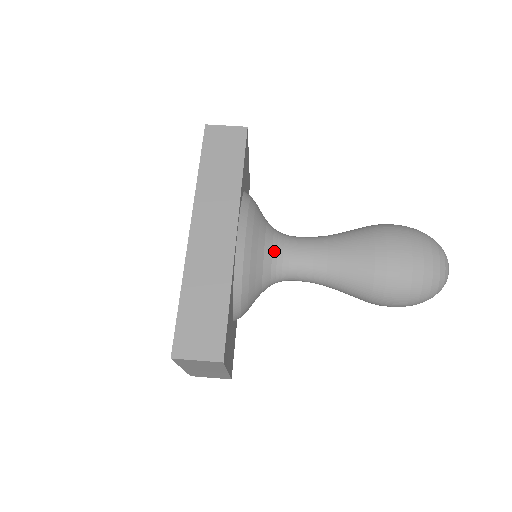
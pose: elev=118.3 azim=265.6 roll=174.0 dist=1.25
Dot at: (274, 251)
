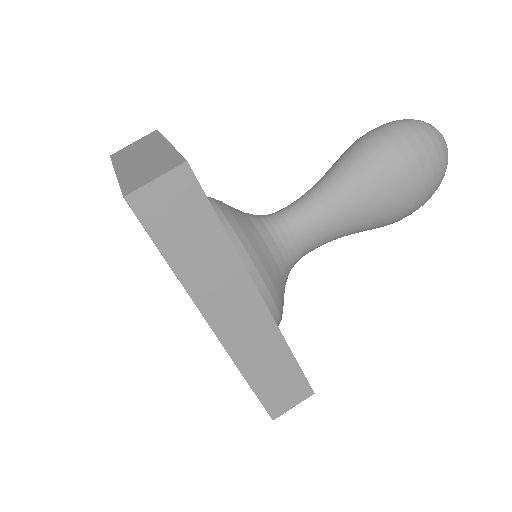
Dot at: (285, 257)
